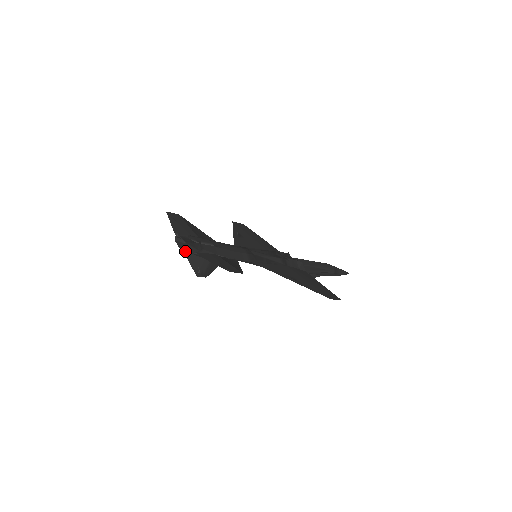
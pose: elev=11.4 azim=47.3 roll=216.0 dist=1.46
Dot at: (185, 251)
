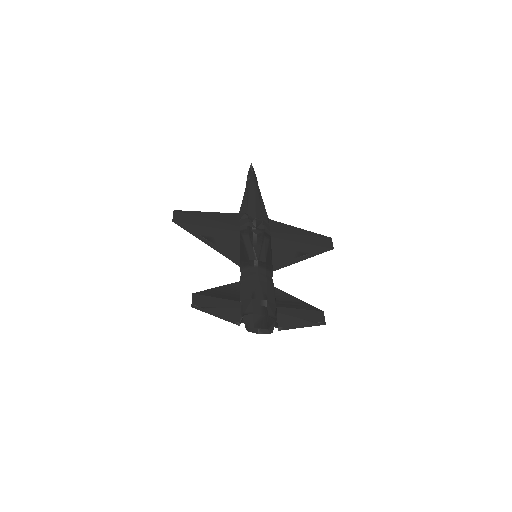
Dot at: (257, 328)
